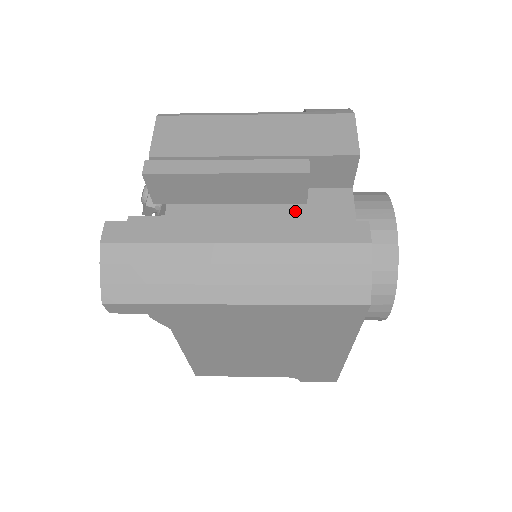
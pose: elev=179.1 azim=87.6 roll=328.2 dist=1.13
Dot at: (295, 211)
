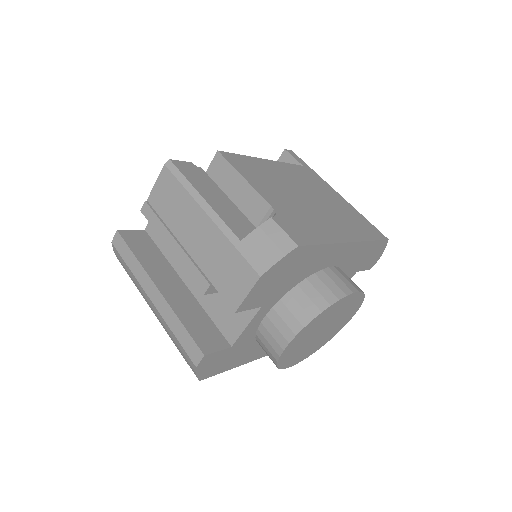
Dot at: occluded
